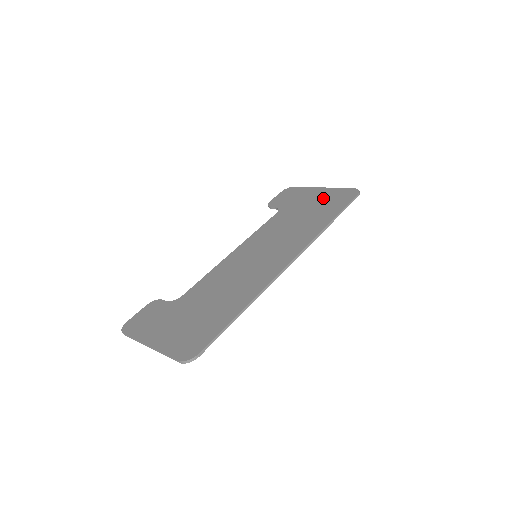
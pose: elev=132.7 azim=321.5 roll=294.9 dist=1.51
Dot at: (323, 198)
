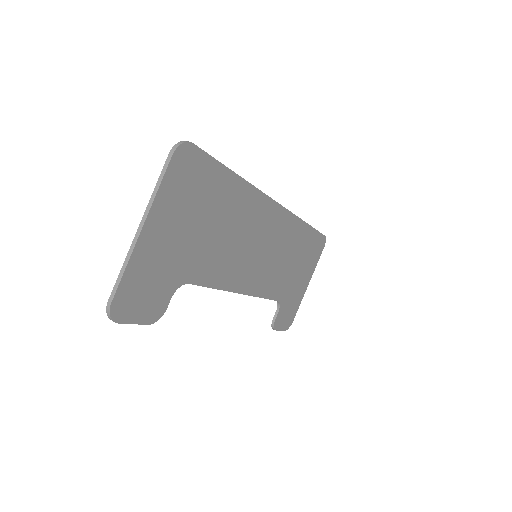
Dot at: occluded
